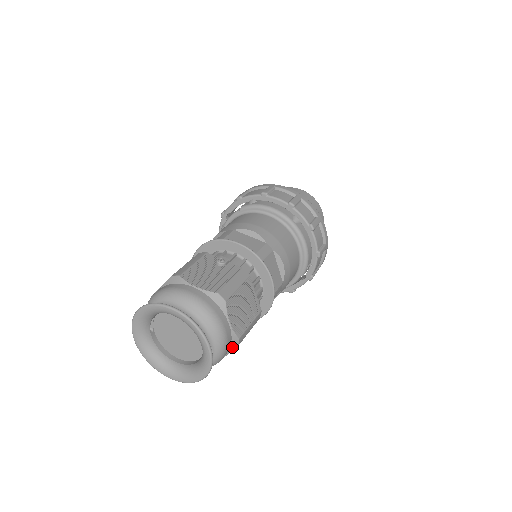
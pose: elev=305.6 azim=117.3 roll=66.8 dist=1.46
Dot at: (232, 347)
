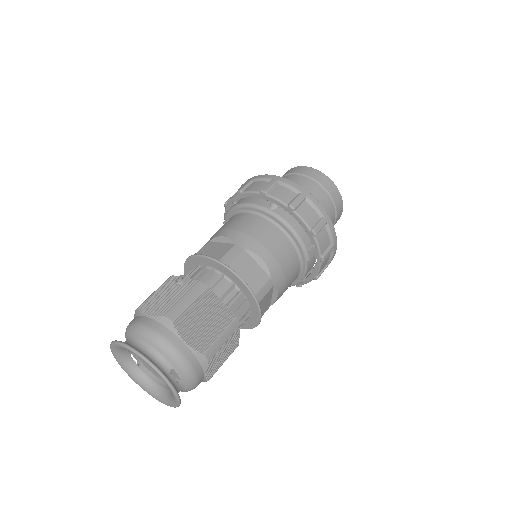
Dot at: (203, 364)
